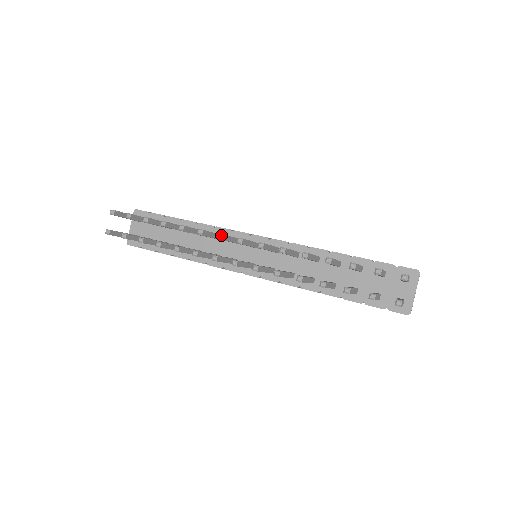
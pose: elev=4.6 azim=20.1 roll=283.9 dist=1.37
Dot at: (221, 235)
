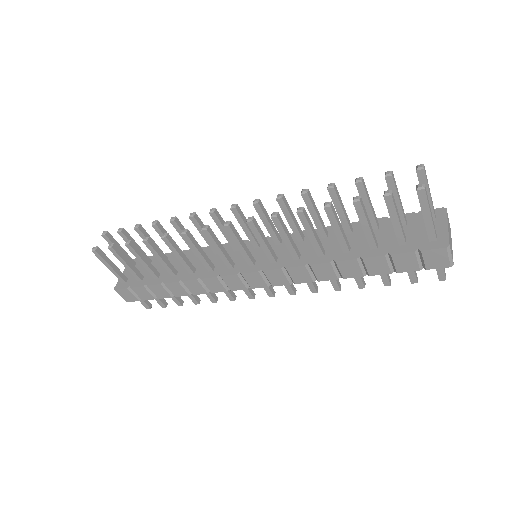
Dot at: (214, 209)
